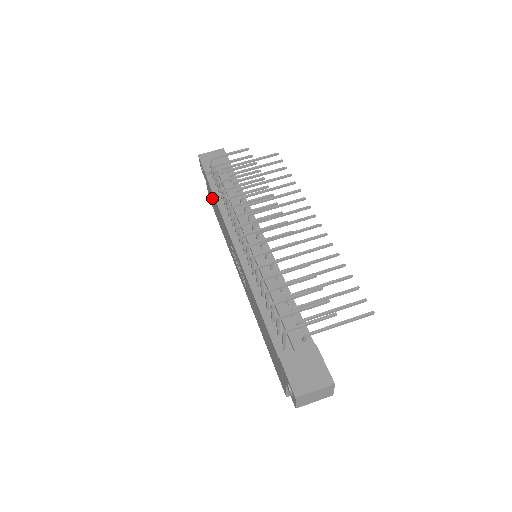
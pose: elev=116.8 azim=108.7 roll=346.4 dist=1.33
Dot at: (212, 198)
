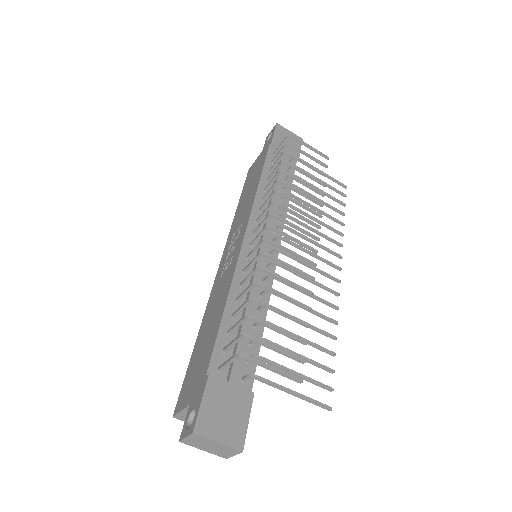
Dot at: (256, 170)
